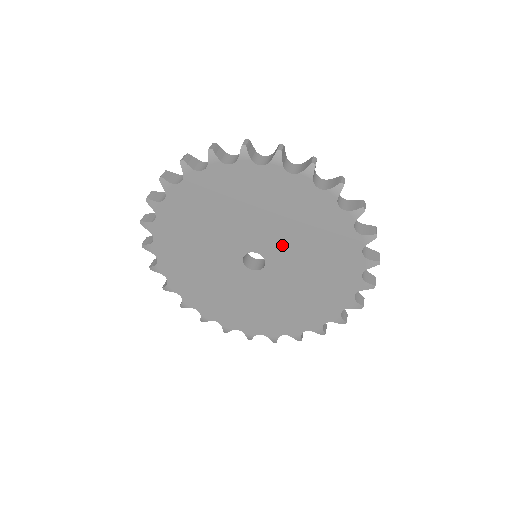
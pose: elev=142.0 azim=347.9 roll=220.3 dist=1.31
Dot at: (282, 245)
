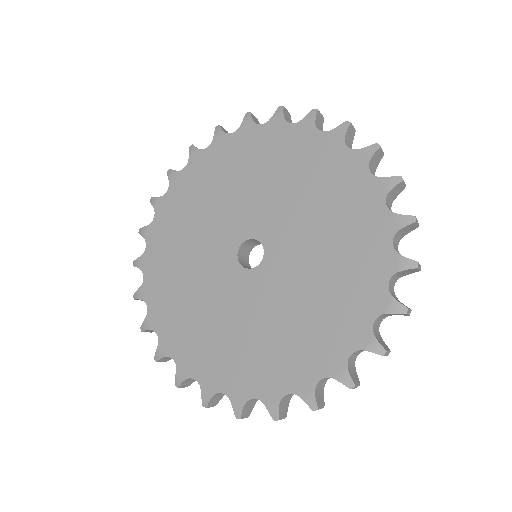
Dot at: (290, 229)
